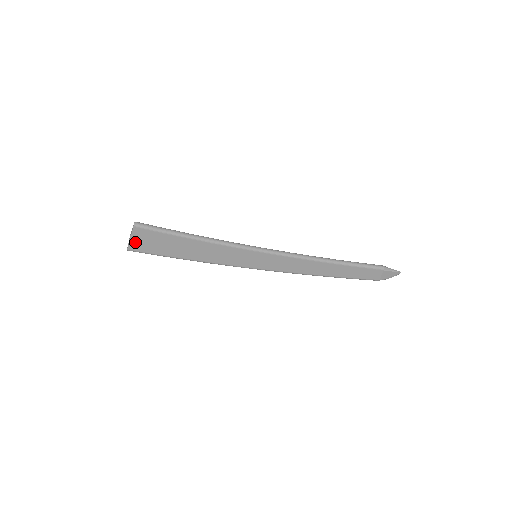
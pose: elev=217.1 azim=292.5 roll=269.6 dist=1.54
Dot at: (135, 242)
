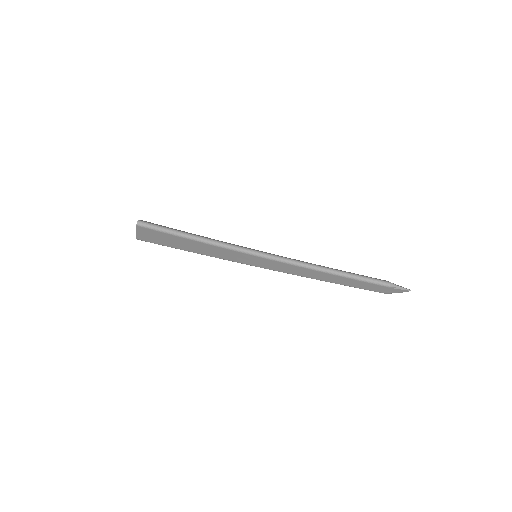
Dot at: (141, 235)
